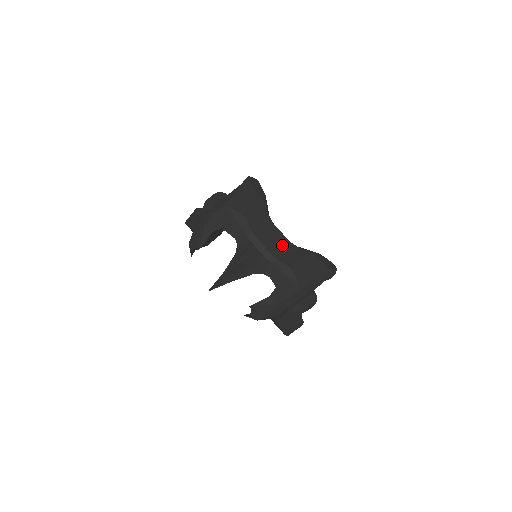
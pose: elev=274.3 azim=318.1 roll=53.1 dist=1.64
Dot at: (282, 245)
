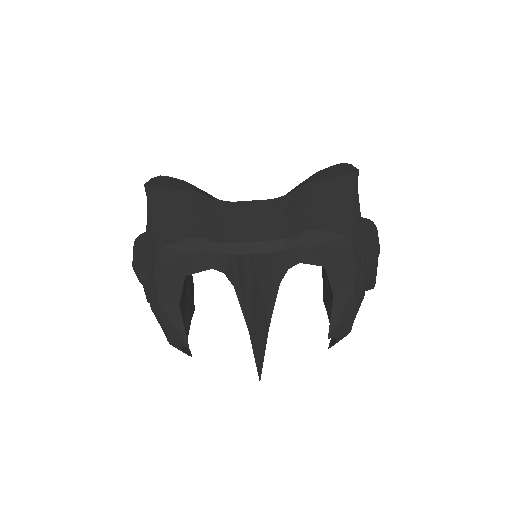
Dot at: (270, 214)
